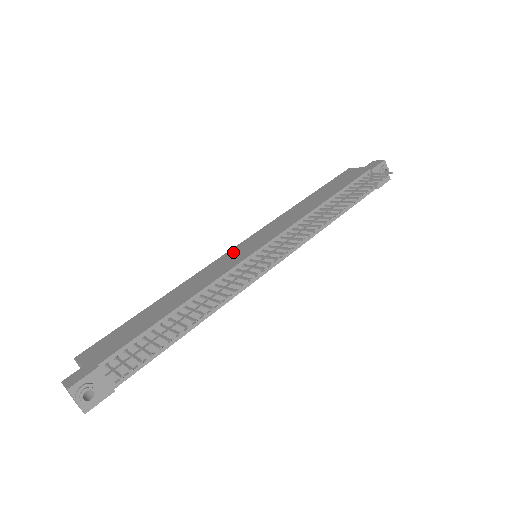
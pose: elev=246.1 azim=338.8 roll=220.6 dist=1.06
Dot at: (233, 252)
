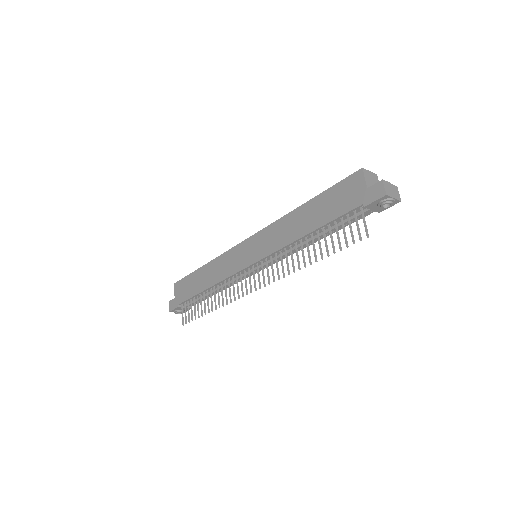
Dot at: (241, 249)
